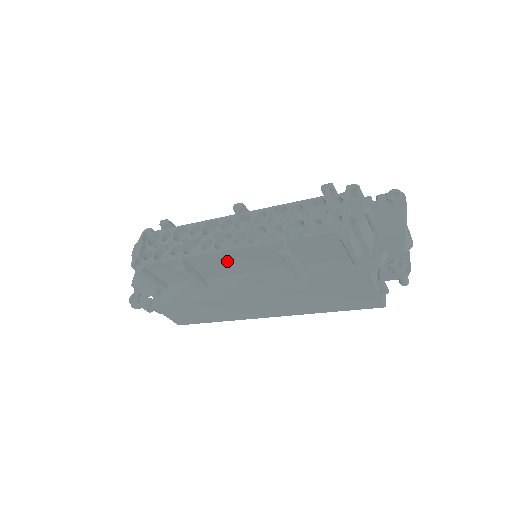
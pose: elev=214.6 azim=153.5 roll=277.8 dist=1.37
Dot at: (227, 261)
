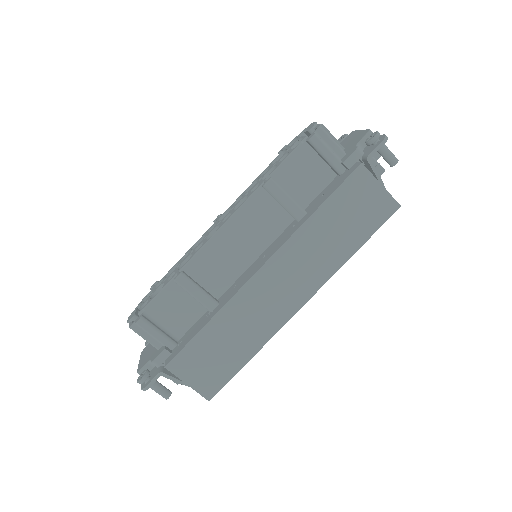
Dot at: (225, 251)
